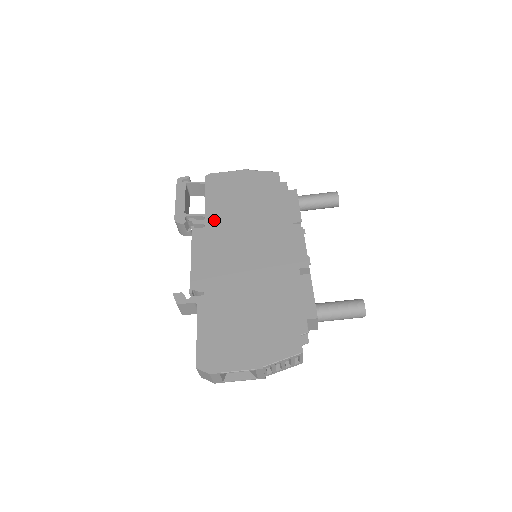
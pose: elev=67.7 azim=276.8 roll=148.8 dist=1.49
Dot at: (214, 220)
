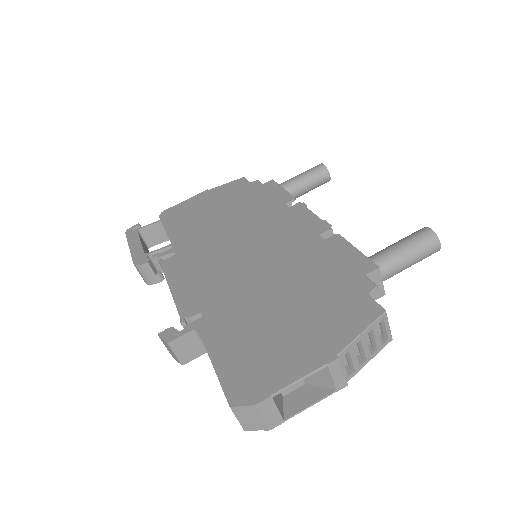
Dot at: (185, 243)
